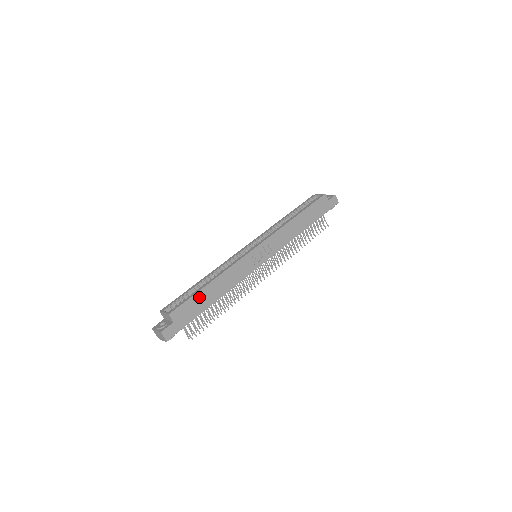
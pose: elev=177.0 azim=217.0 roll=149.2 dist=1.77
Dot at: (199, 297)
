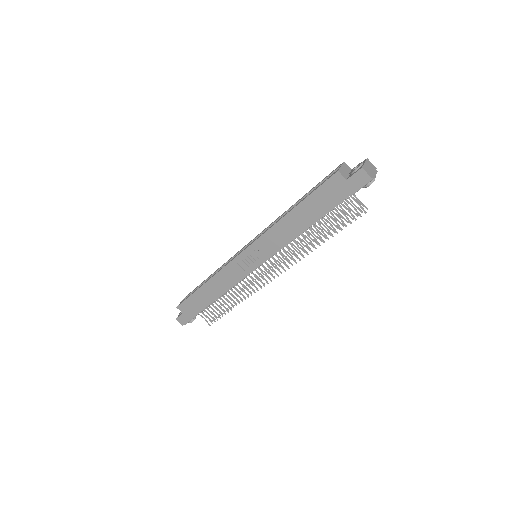
Dot at: (197, 296)
